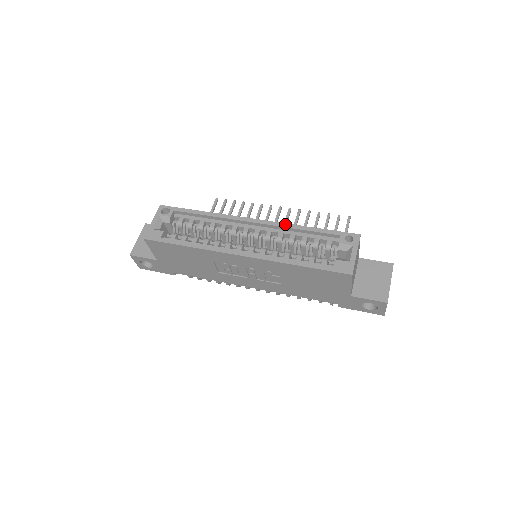
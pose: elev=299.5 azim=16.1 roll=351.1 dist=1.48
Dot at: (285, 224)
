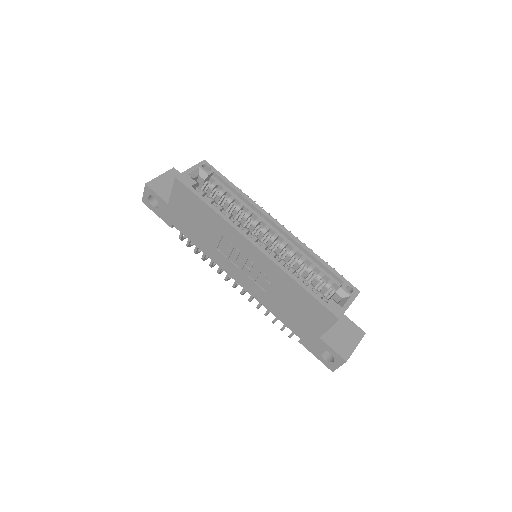
Dot at: (304, 244)
